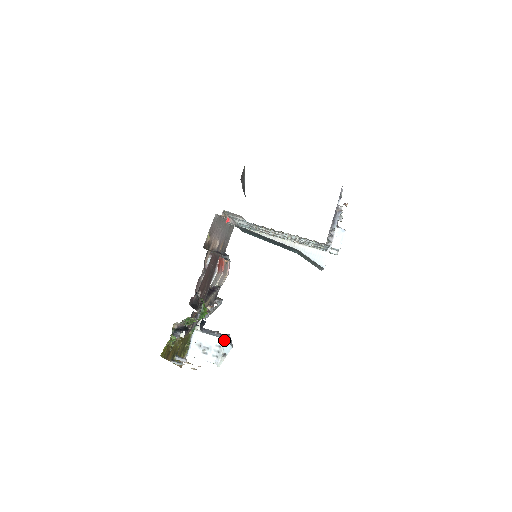
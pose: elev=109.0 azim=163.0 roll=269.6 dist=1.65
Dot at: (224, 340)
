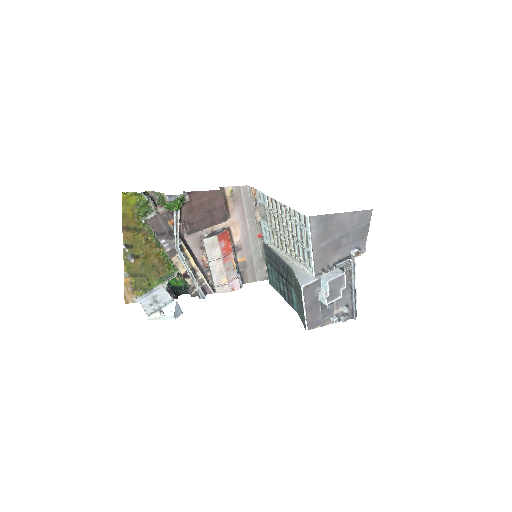
Dot at: (174, 300)
